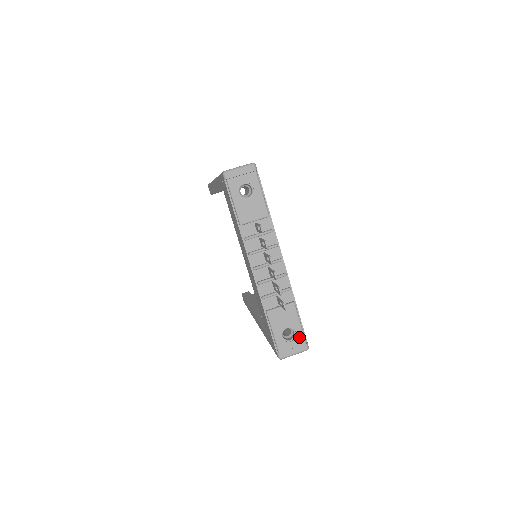
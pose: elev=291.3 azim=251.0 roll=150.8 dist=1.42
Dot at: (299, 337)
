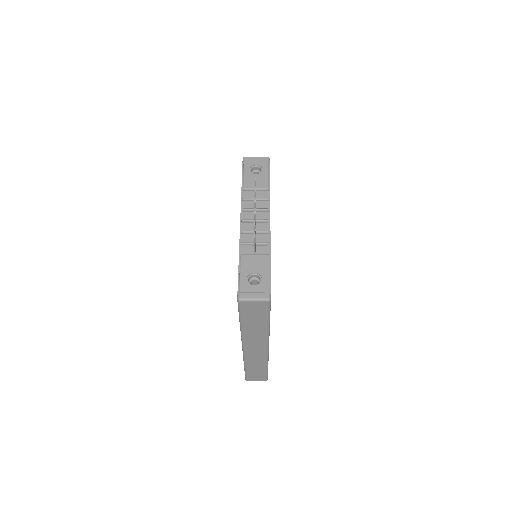
Dot at: (264, 284)
